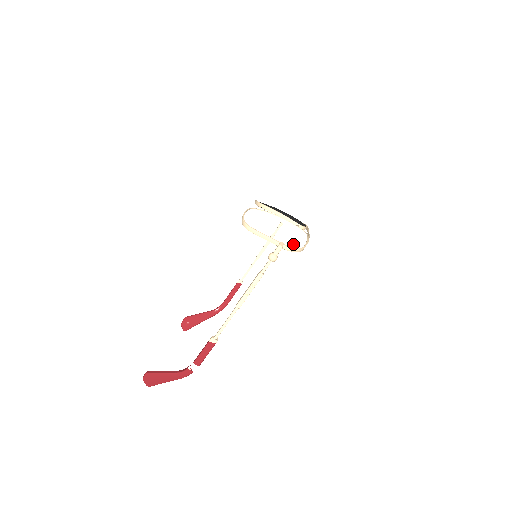
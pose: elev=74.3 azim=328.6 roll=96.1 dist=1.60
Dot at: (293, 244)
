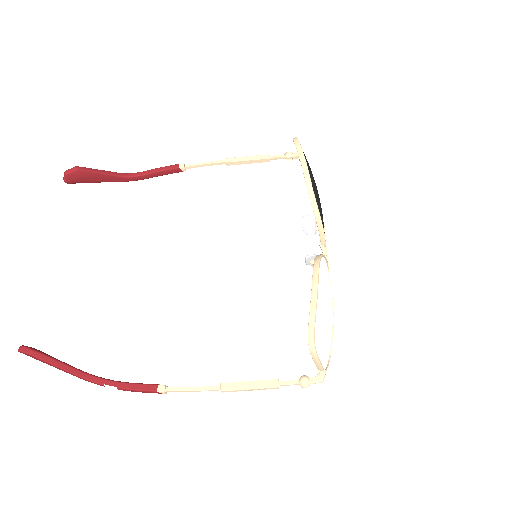
Dot at: (328, 358)
